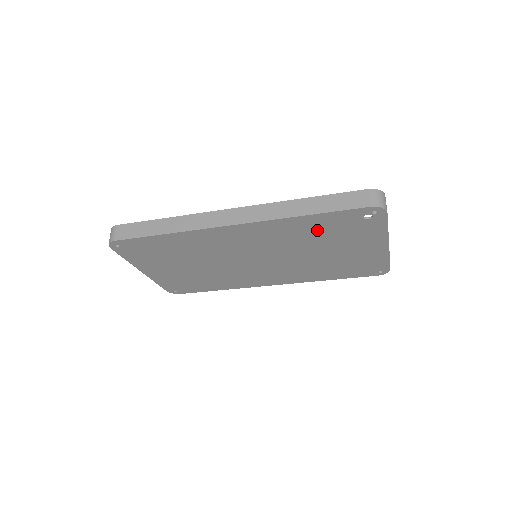
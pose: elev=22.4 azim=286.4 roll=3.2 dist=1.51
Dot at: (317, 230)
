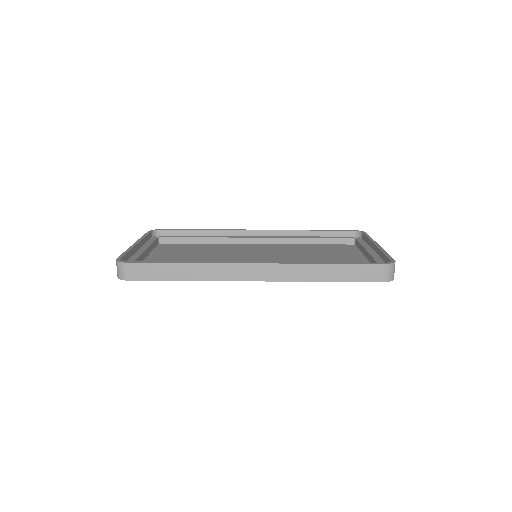
Dot at: occluded
